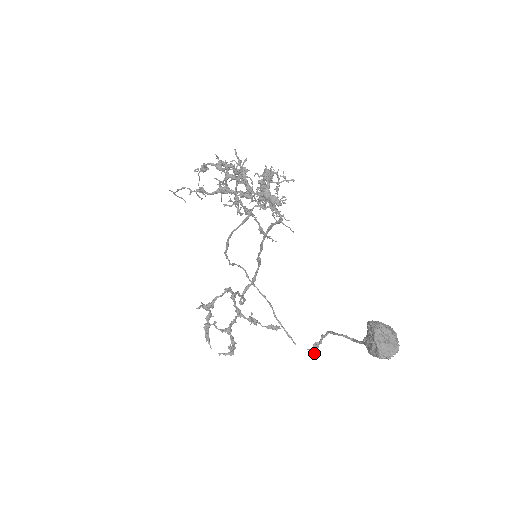
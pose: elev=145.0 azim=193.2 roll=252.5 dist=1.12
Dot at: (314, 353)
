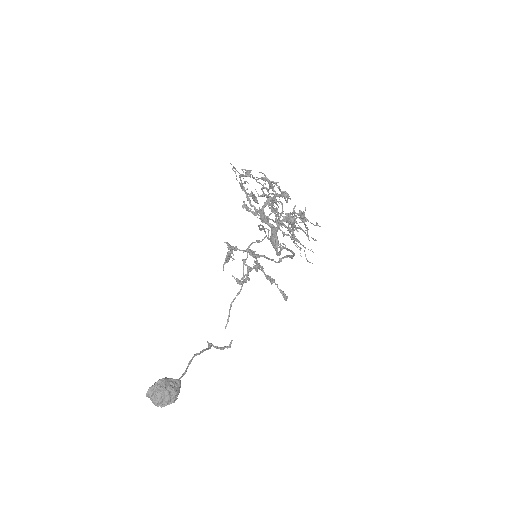
Dot at: (229, 345)
